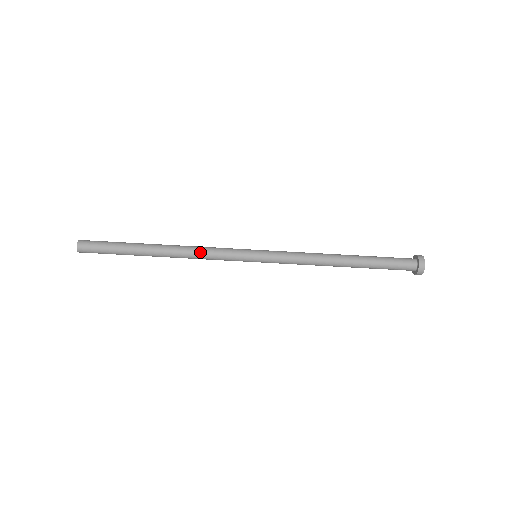
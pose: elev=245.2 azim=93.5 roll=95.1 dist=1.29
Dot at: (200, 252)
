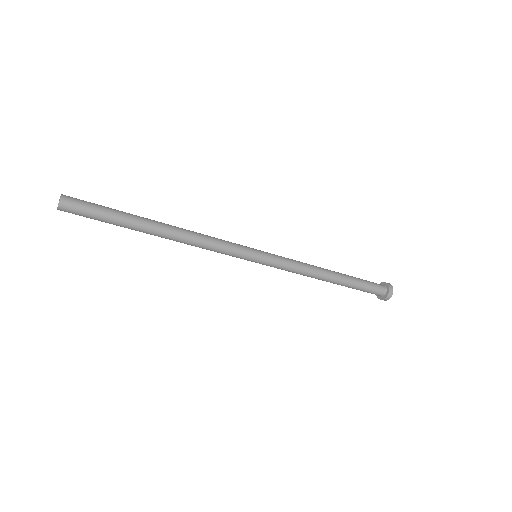
Dot at: (205, 240)
